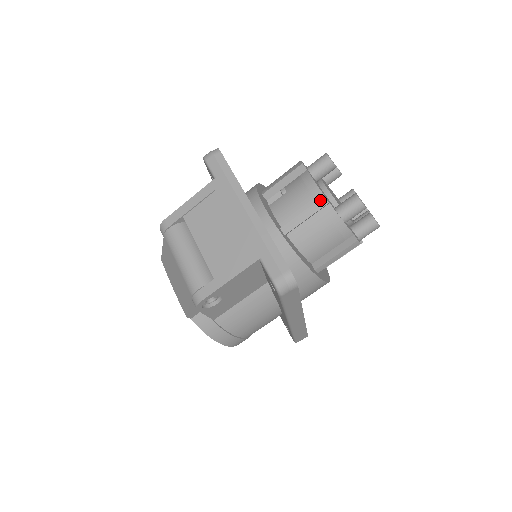
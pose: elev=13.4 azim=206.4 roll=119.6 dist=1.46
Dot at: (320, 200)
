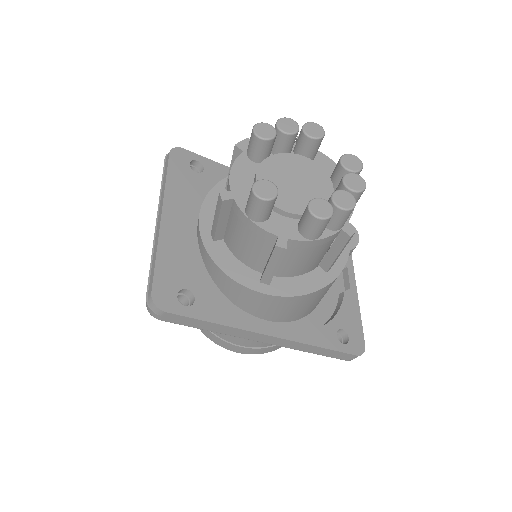
Dot at: (218, 197)
